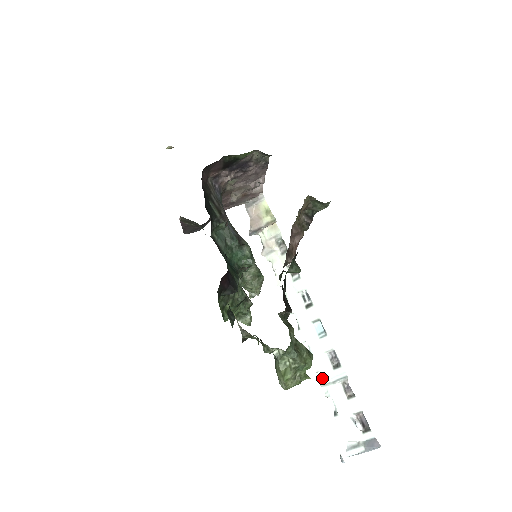
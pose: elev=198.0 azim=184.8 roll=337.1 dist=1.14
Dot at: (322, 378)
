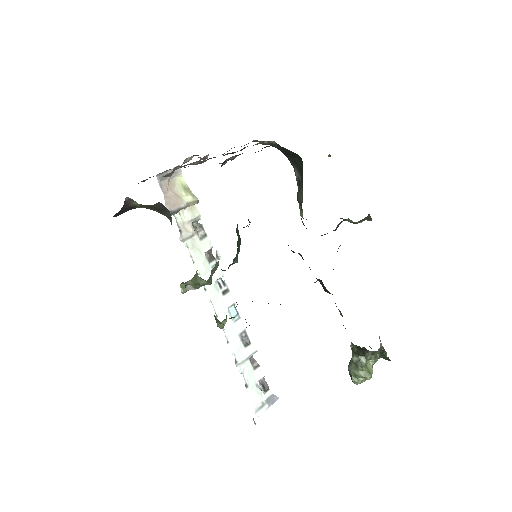
Dot at: (236, 358)
